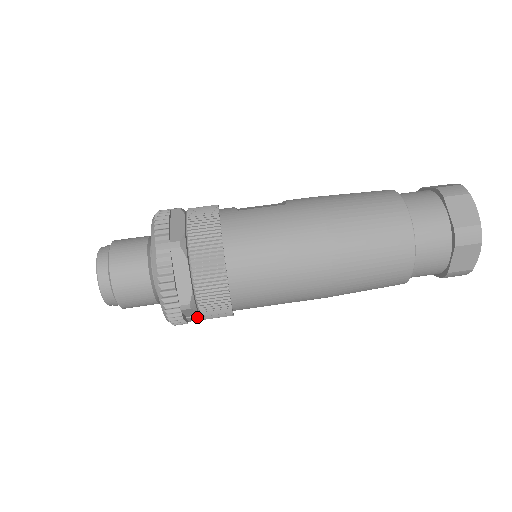
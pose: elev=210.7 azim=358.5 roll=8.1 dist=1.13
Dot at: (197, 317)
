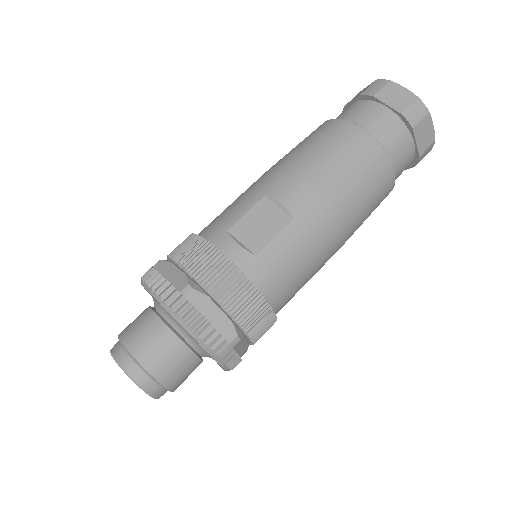
Dot at: occluded
